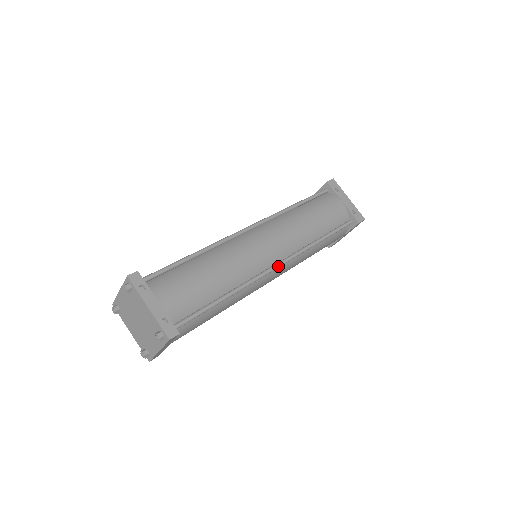
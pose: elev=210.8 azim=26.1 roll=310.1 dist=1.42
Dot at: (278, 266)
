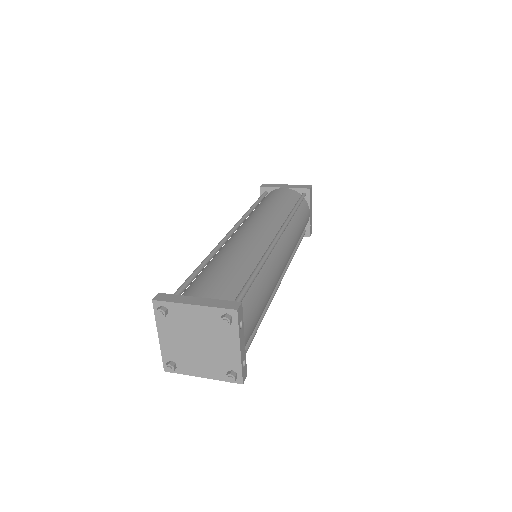
Dot at: (280, 283)
